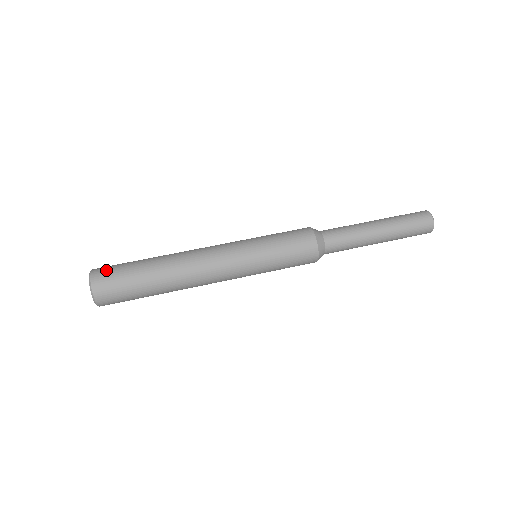
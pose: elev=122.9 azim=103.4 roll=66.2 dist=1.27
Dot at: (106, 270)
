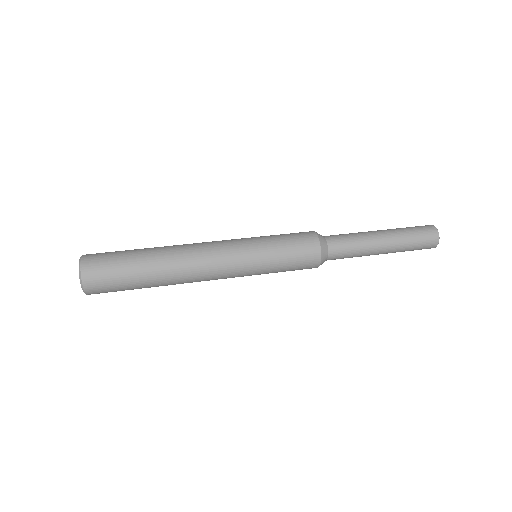
Dot at: (98, 260)
